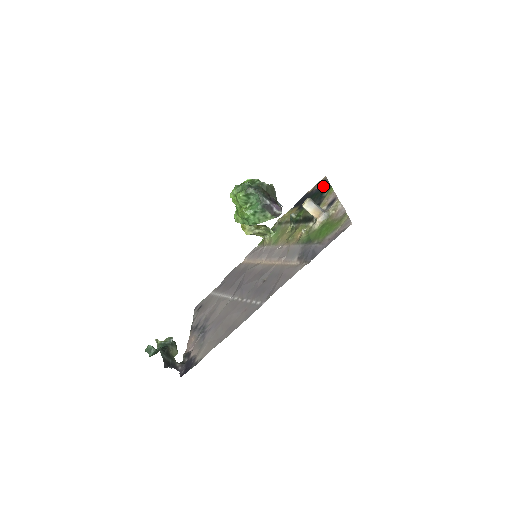
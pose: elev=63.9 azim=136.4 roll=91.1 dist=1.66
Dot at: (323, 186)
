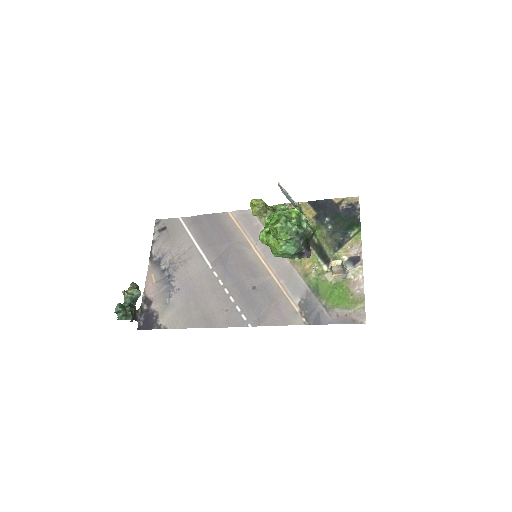
Dot at: (352, 215)
